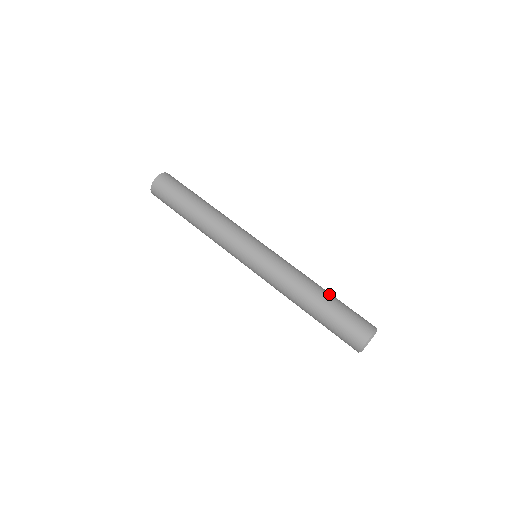
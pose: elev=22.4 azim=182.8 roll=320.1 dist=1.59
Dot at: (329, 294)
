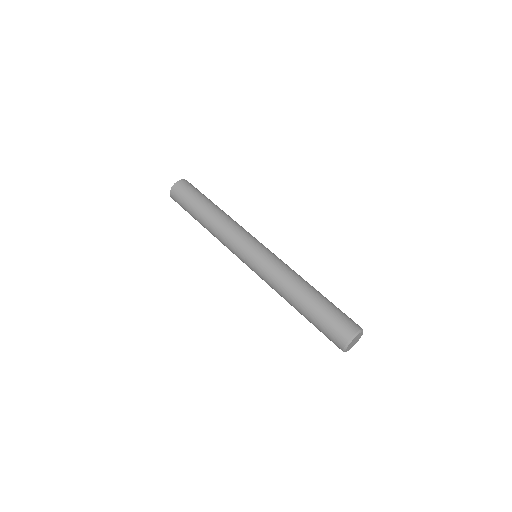
Dot at: (310, 300)
